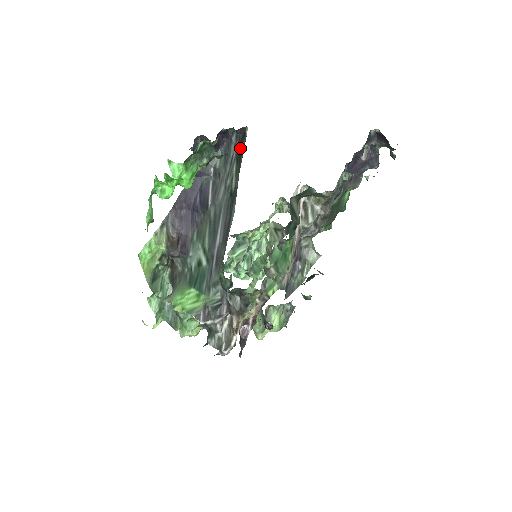
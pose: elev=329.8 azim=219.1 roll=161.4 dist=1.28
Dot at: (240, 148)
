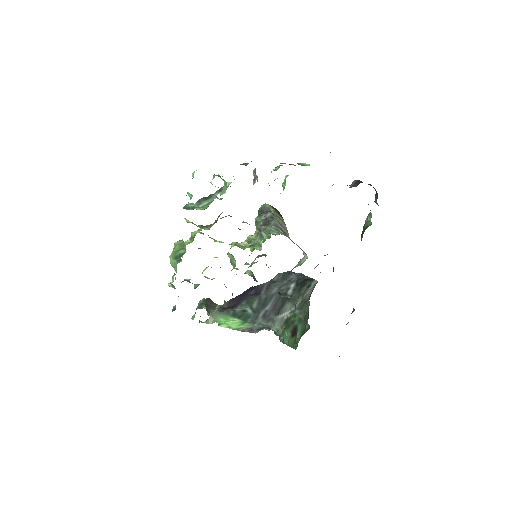
Dot at: (303, 281)
